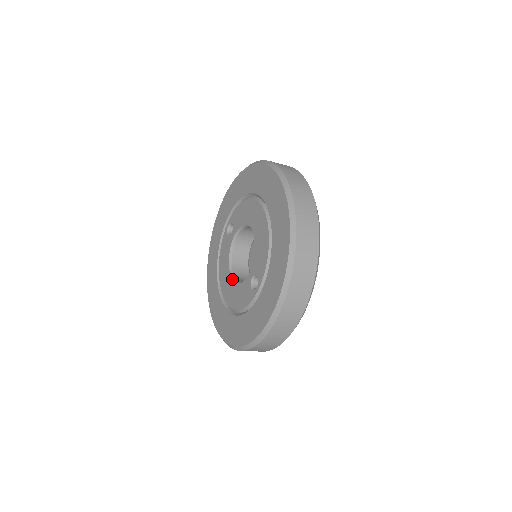
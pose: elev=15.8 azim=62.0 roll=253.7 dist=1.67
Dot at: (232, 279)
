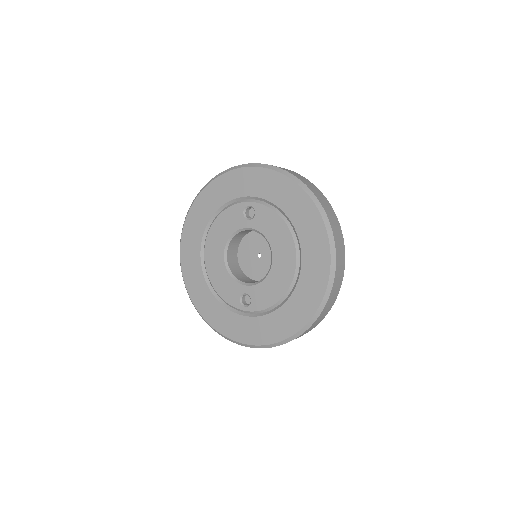
Dot at: (224, 259)
